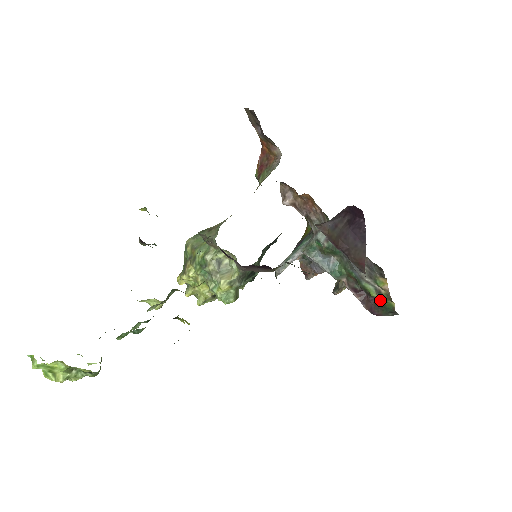
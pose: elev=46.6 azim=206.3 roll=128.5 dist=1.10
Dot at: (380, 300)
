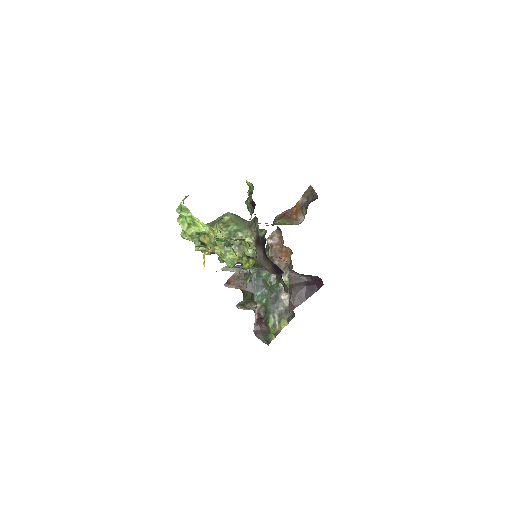
Dot at: (269, 331)
